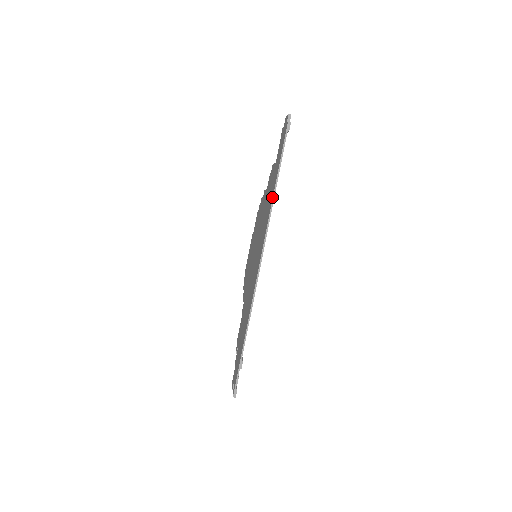
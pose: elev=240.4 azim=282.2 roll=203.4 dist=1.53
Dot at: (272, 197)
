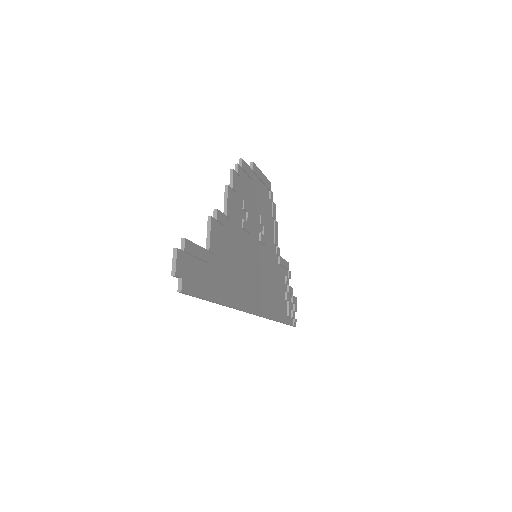
Dot at: (224, 303)
